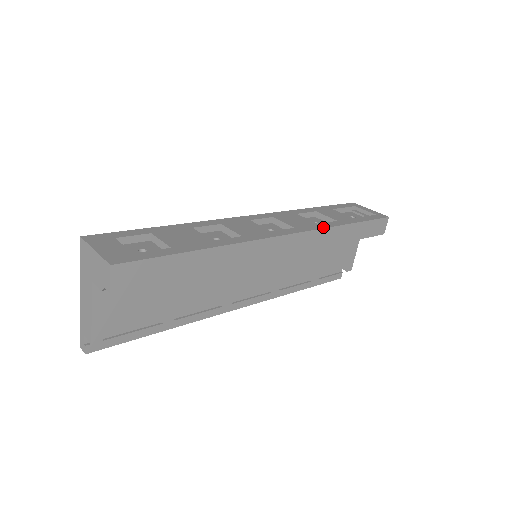
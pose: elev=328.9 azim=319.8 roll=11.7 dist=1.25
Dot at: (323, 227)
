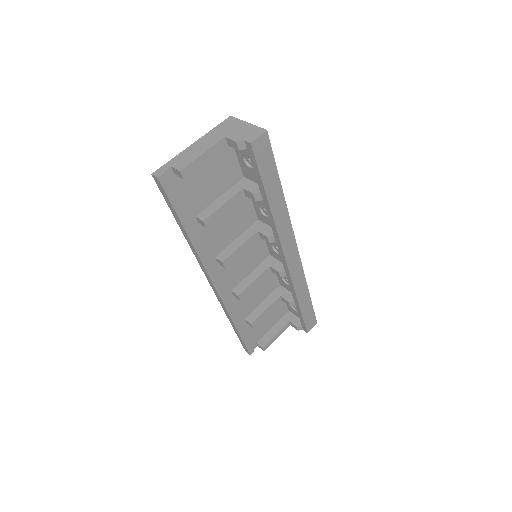
Dot at: (304, 275)
